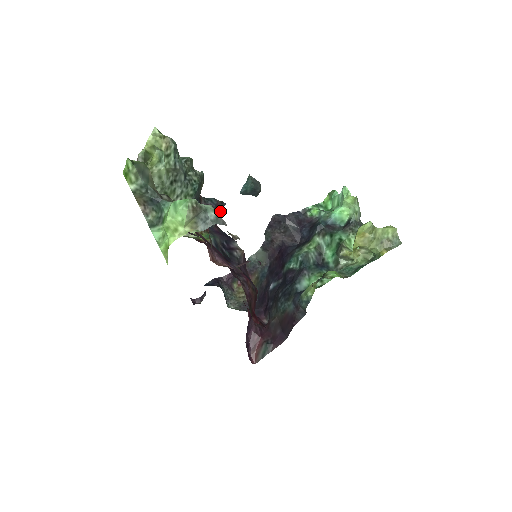
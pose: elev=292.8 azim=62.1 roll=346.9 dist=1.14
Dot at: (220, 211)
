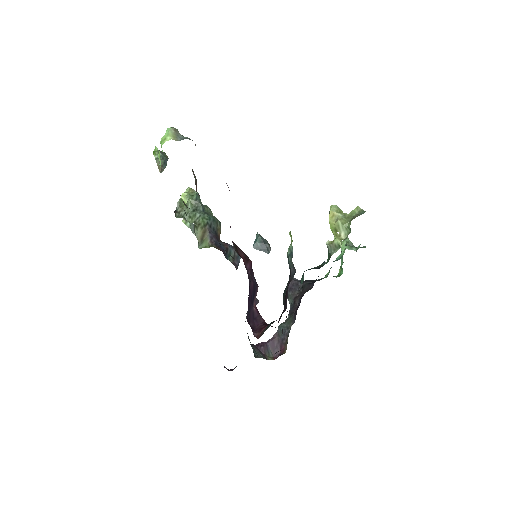
Dot at: (237, 254)
